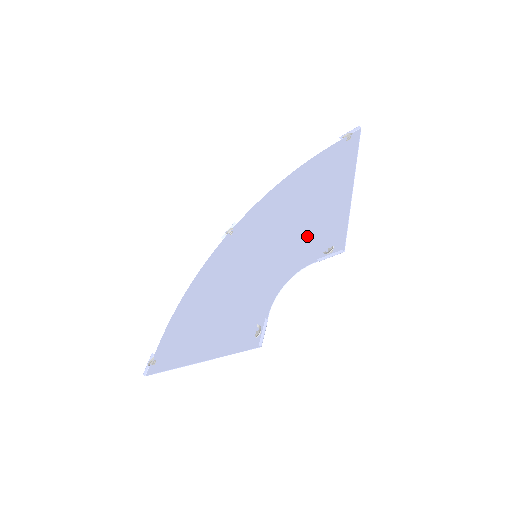
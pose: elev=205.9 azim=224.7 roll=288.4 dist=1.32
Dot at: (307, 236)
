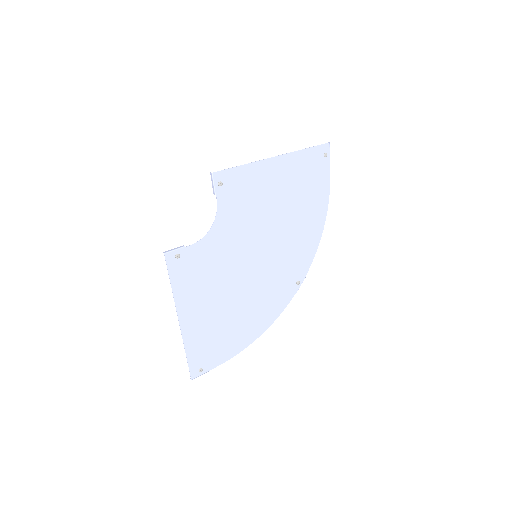
Dot at: (246, 204)
